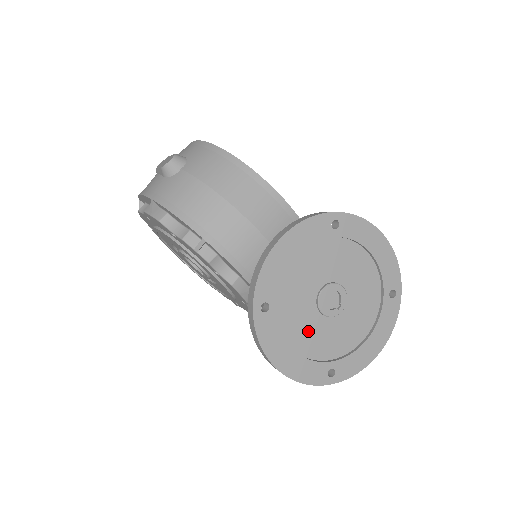
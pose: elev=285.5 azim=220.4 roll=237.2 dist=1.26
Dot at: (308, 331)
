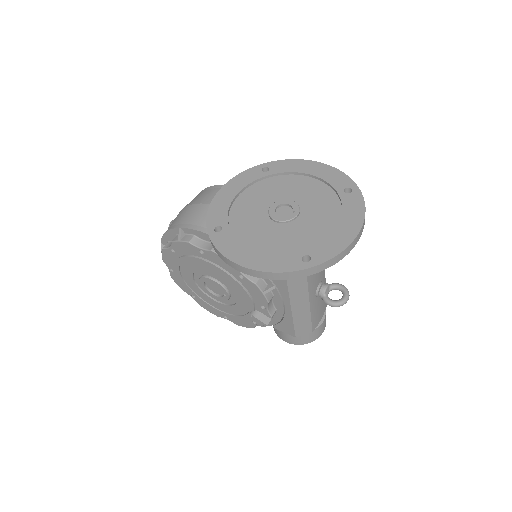
Dot at: (269, 237)
